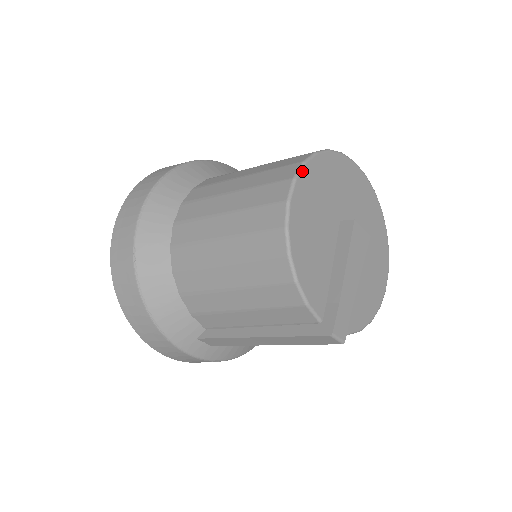
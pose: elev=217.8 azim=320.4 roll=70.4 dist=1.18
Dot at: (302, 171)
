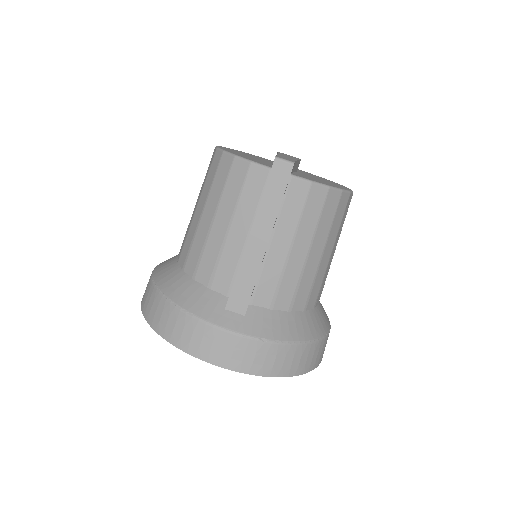
Dot at: occluded
